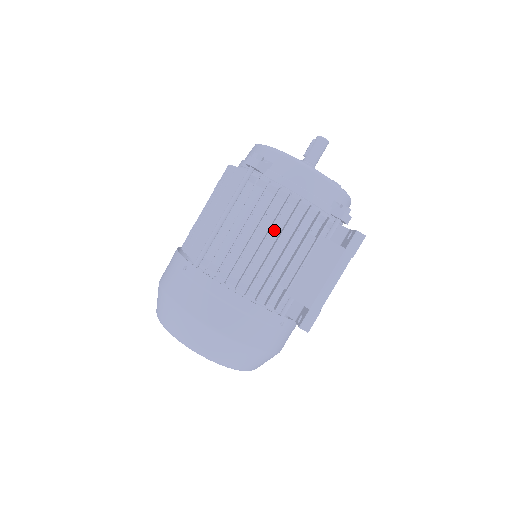
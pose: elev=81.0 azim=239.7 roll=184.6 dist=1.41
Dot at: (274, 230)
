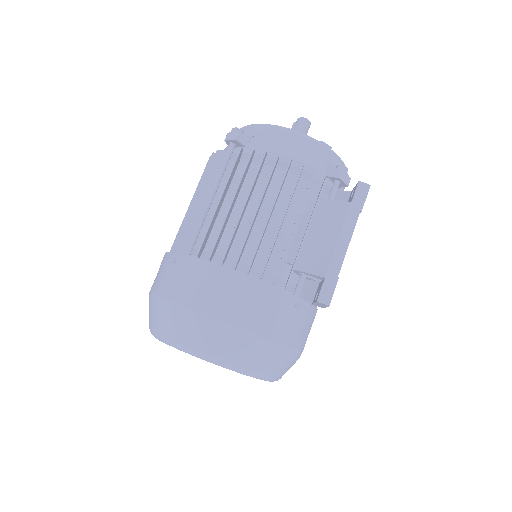
Dot at: (267, 200)
